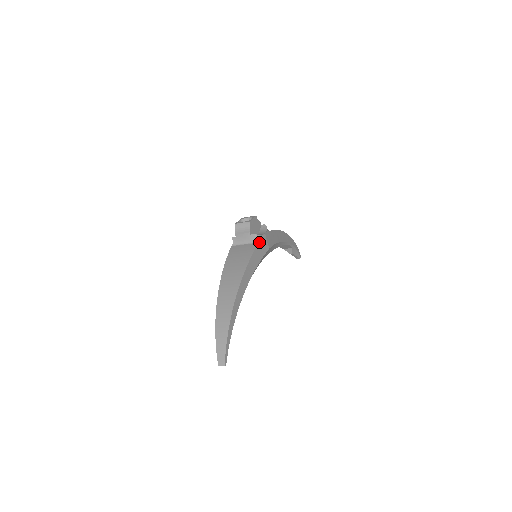
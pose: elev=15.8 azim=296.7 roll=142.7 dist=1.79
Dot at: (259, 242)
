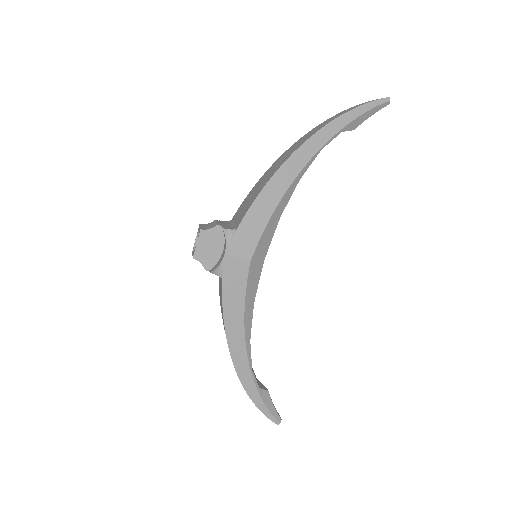
Dot at: (223, 278)
